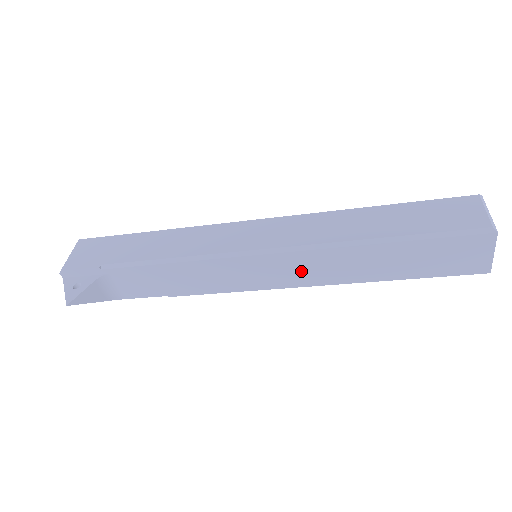
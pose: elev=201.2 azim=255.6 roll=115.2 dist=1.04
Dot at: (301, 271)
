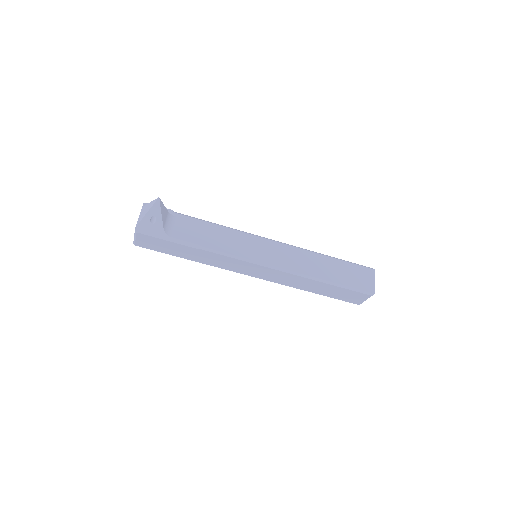
Dot at: (286, 258)
